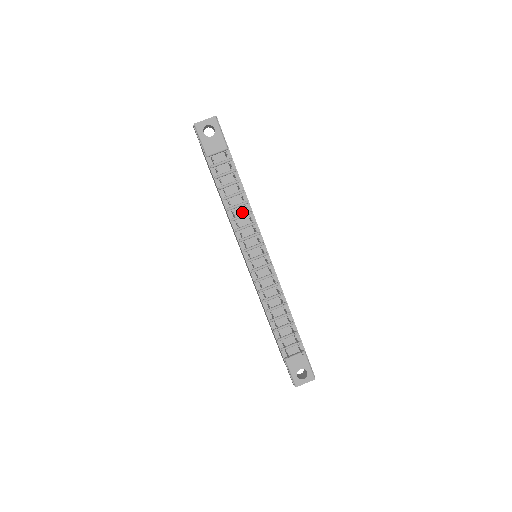
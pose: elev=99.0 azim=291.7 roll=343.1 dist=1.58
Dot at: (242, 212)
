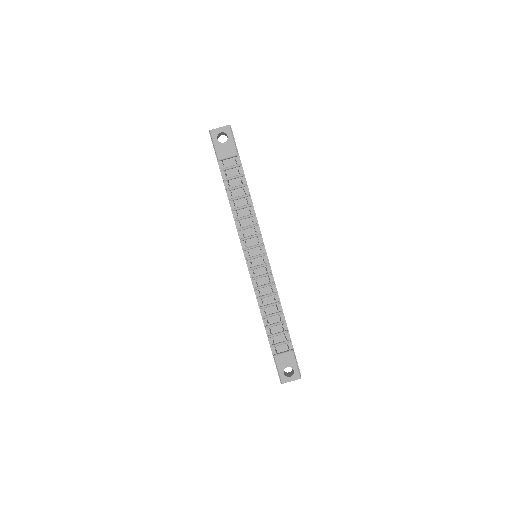
Dot at: (246, 214)
